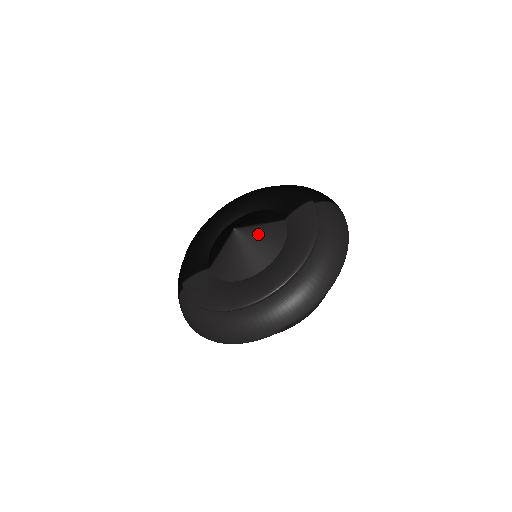
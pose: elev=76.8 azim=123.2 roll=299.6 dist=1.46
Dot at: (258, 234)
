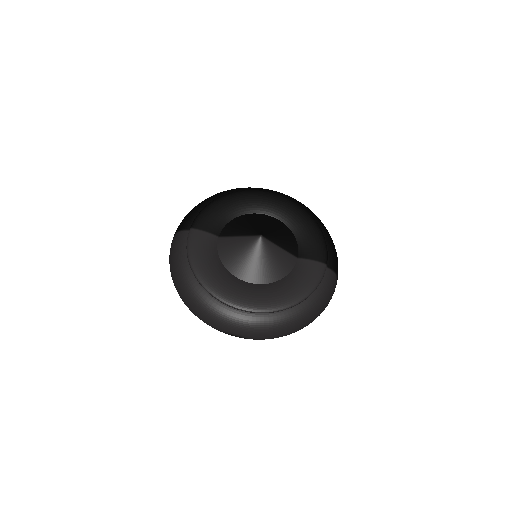
Dot at: (272, 255)
